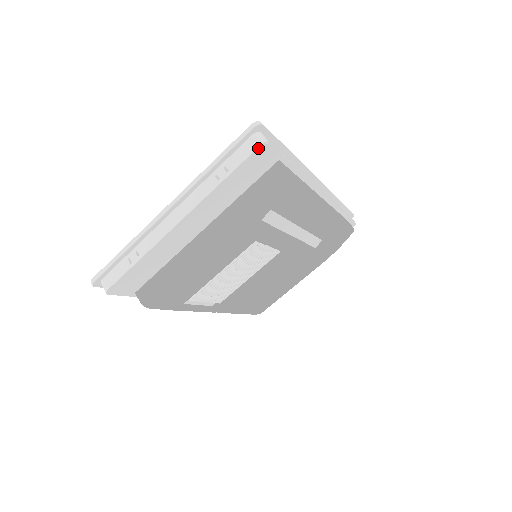
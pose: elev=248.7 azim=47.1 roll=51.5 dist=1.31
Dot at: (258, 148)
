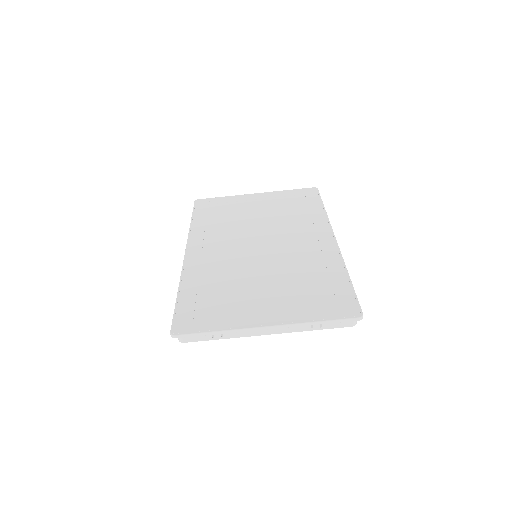
Dot at: (349, 326)
